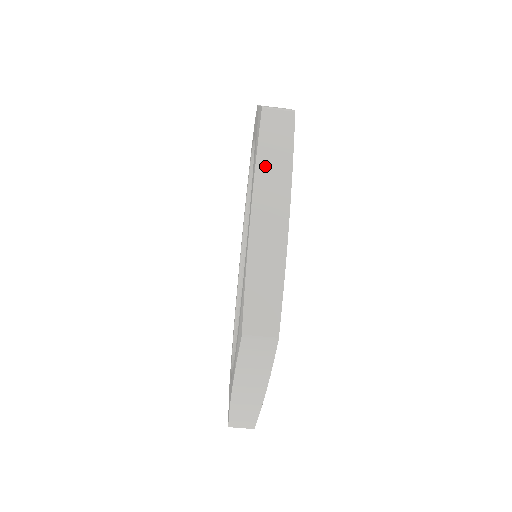
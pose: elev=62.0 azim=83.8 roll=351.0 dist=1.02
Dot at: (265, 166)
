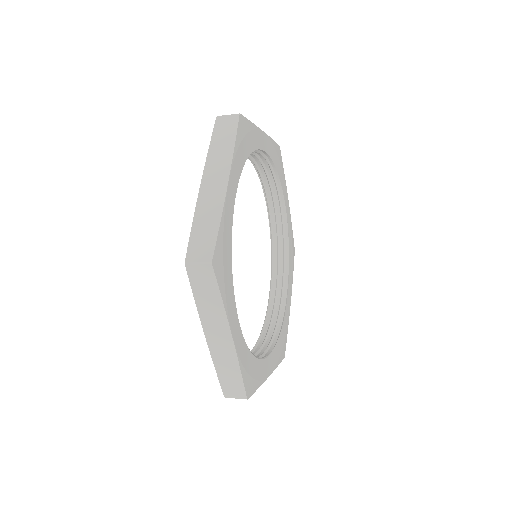
Dot at: occluded
